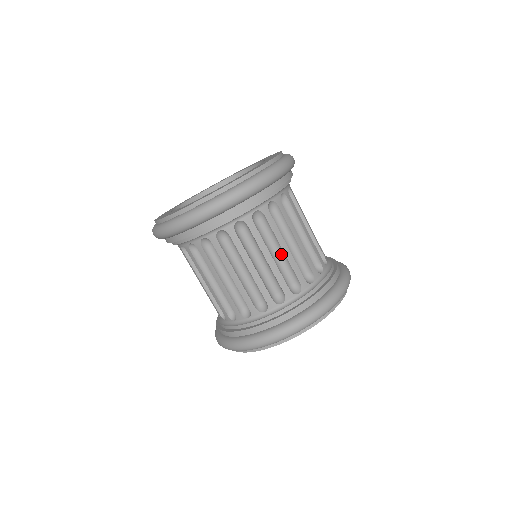
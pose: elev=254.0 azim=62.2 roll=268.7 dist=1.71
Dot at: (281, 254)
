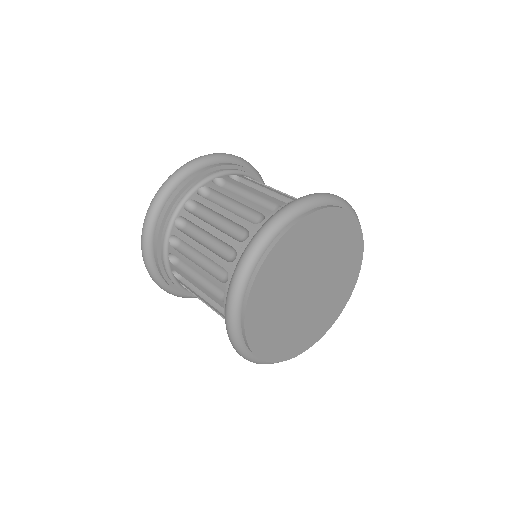
Dot at: (236, 206)
